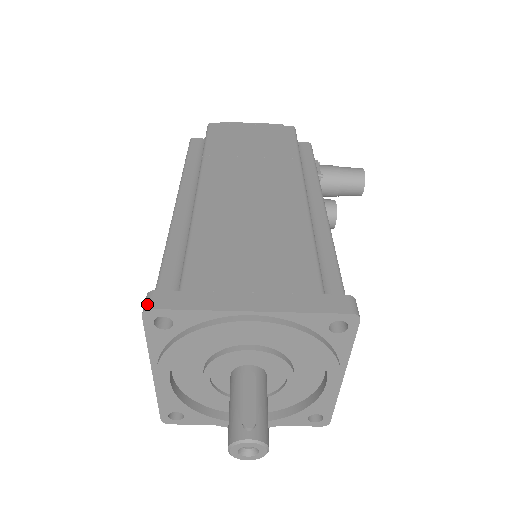
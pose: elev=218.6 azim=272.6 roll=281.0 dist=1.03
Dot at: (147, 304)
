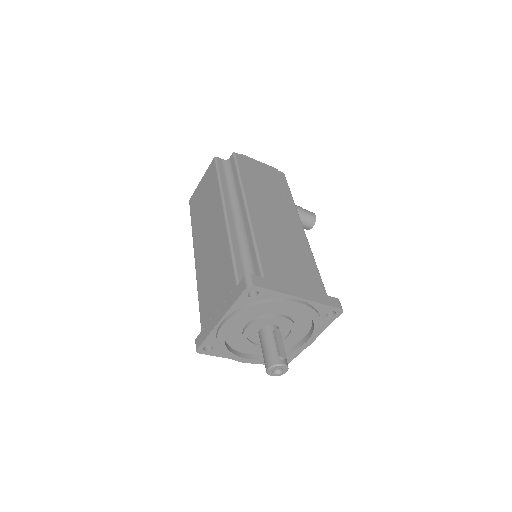
Dot at: (250, 282)
